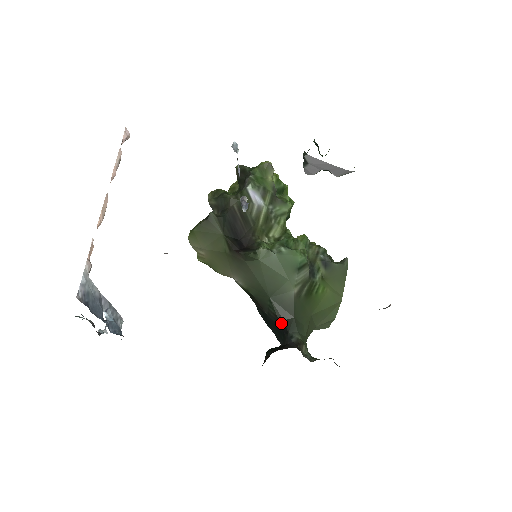
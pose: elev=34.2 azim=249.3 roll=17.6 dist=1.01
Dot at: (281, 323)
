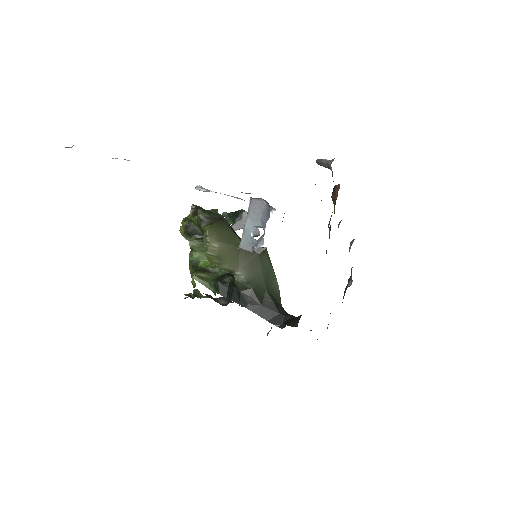
Dot at: (278, 308)
